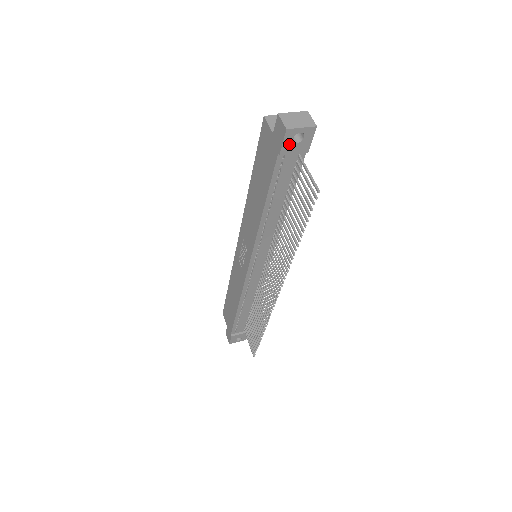
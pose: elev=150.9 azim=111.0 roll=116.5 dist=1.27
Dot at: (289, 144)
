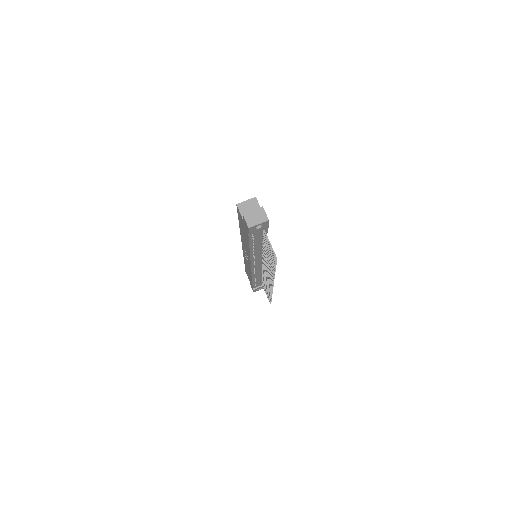
Dot at: (253, 230)
